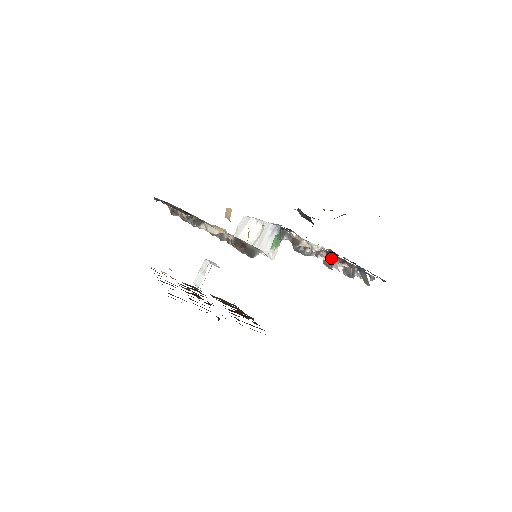
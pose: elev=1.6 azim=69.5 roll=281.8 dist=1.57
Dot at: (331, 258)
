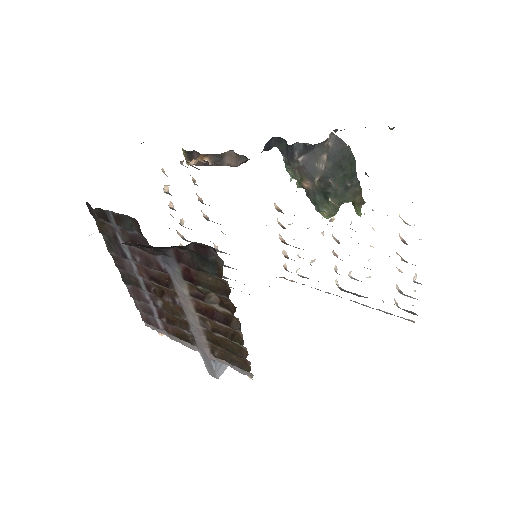
Dot at: occluded
